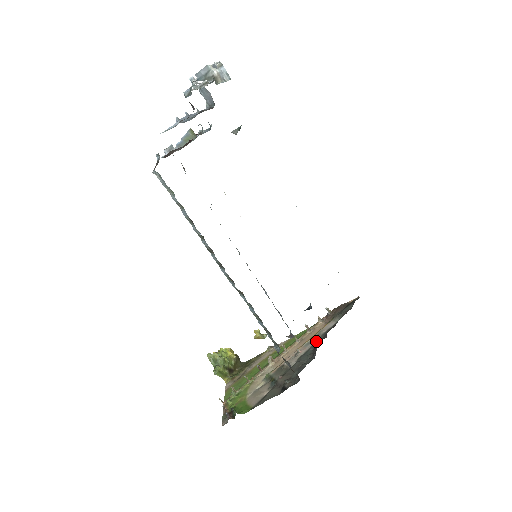
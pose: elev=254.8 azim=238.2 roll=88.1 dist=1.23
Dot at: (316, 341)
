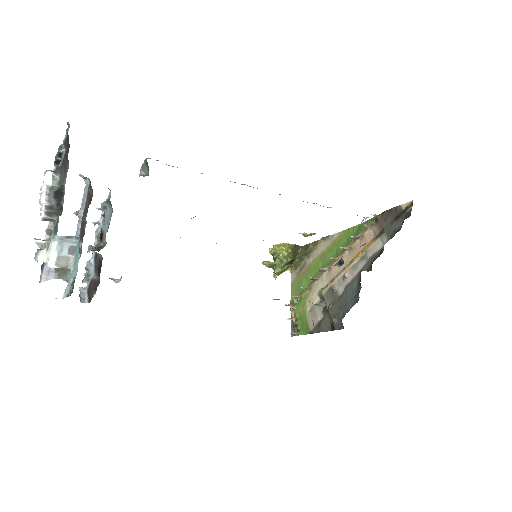
Dot at: (360, 273)
